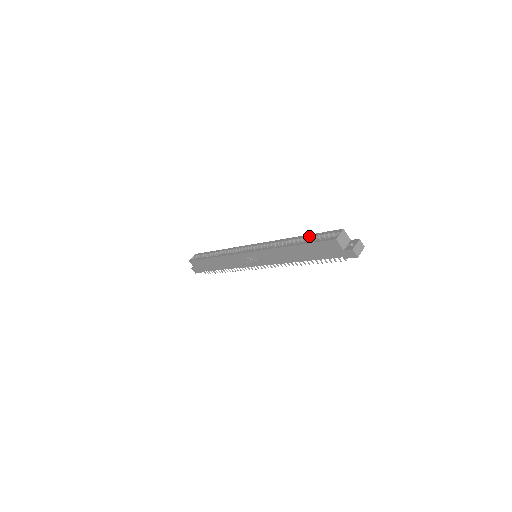
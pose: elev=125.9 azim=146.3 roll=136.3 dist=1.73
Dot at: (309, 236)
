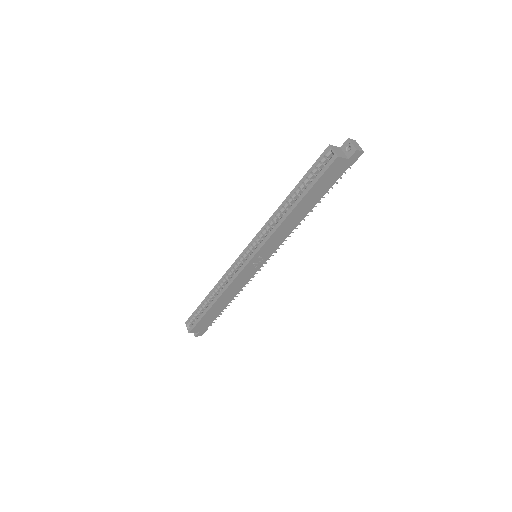
Dot at: (300, 184)
